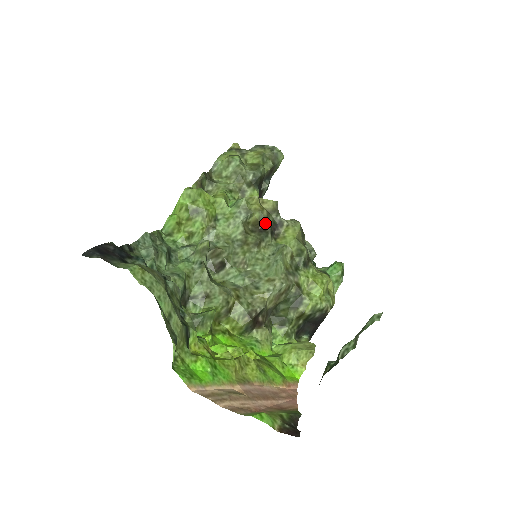
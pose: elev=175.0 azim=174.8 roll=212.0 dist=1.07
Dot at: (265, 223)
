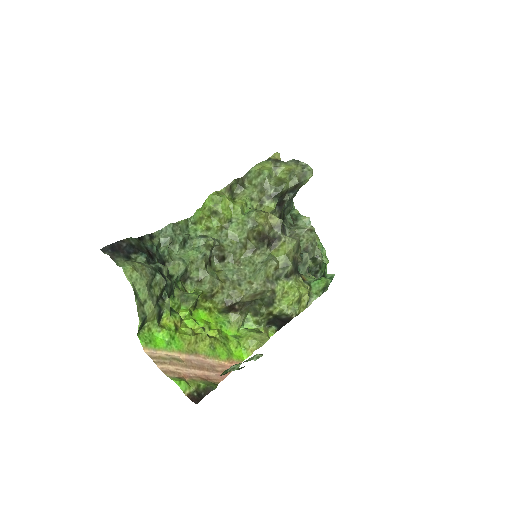
Dot at: (265, 235)
